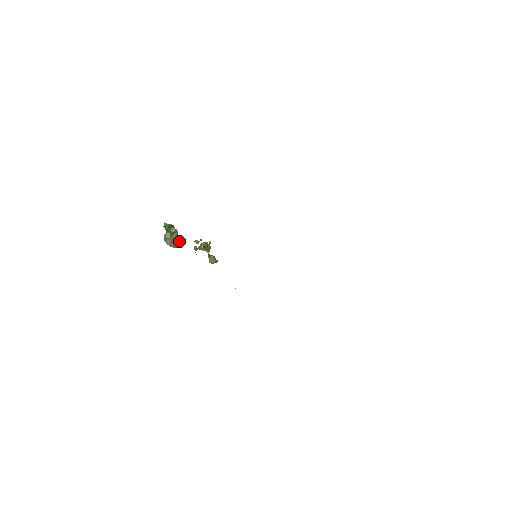
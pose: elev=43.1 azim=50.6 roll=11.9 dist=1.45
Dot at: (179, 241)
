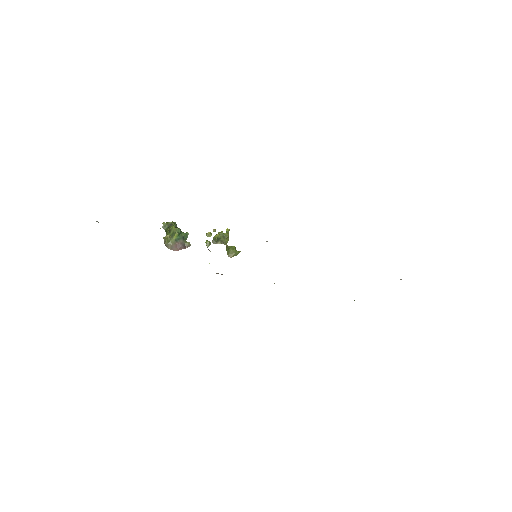
Dot at: (184, 240)
